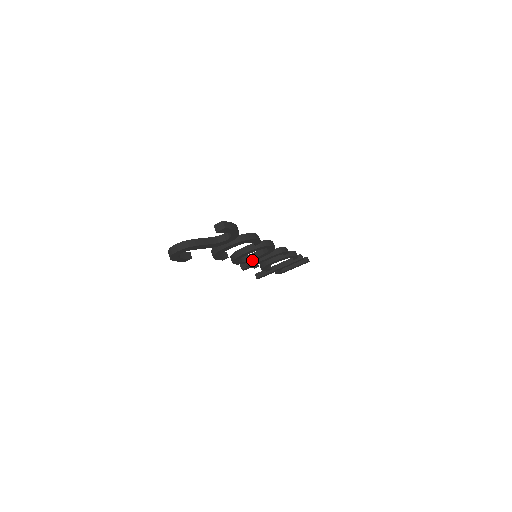
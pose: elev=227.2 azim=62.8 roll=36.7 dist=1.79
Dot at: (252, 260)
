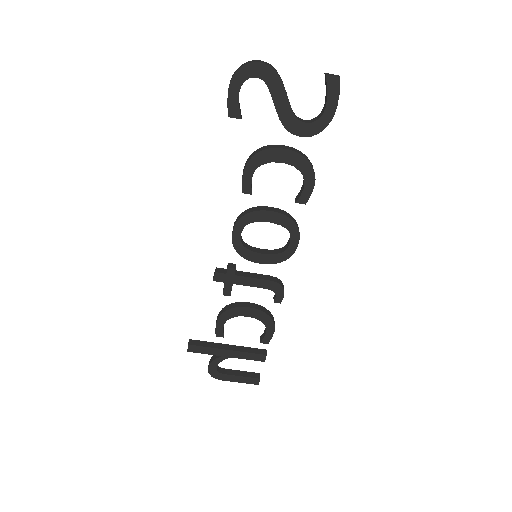
Dot at: (249, 255)
